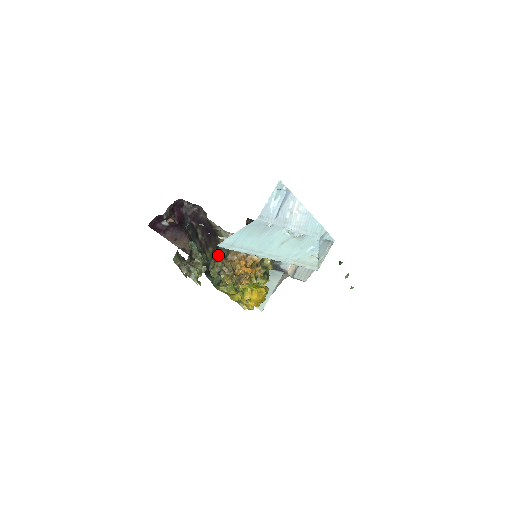
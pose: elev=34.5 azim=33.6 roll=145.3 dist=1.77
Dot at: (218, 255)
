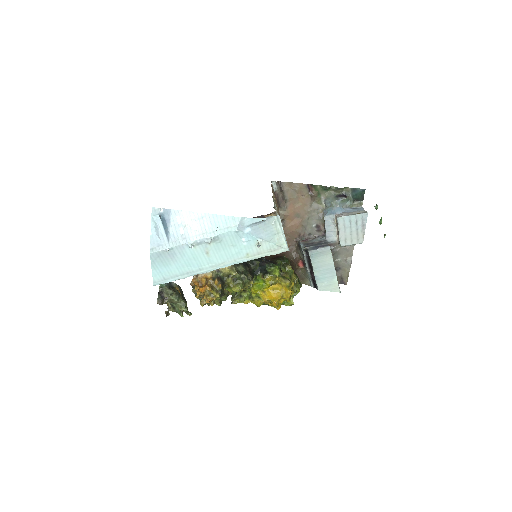
Dot at: occluded
